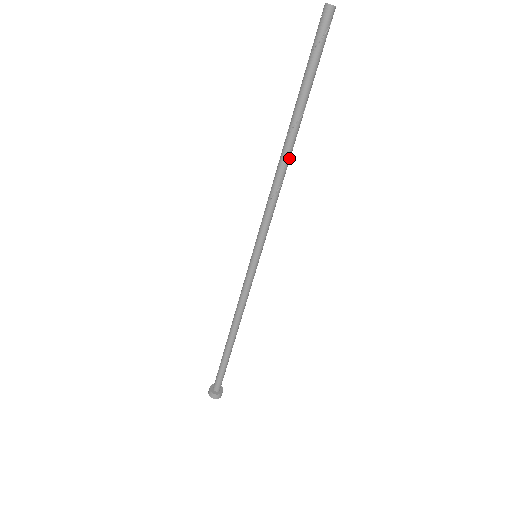
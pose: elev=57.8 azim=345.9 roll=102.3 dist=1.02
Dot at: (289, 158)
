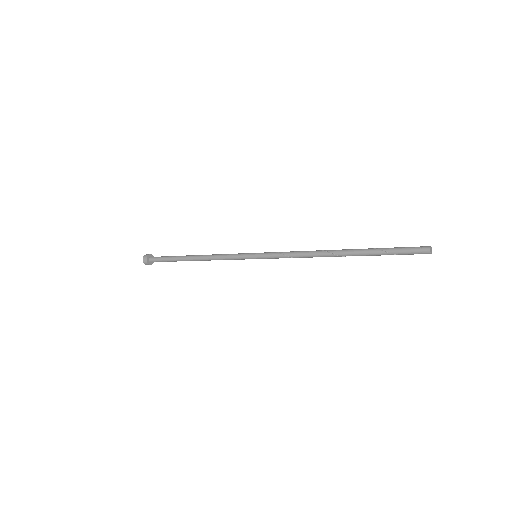
Dot at: occluded
